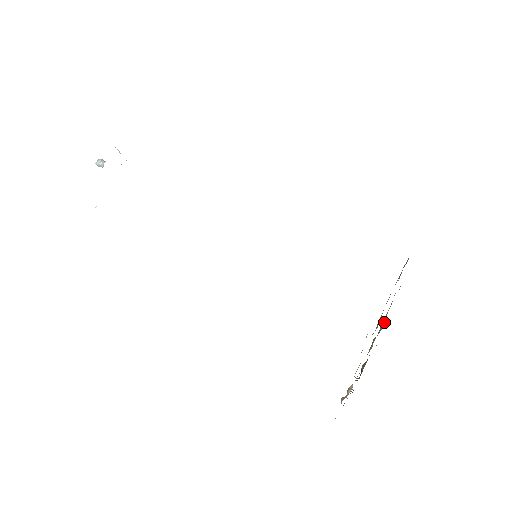
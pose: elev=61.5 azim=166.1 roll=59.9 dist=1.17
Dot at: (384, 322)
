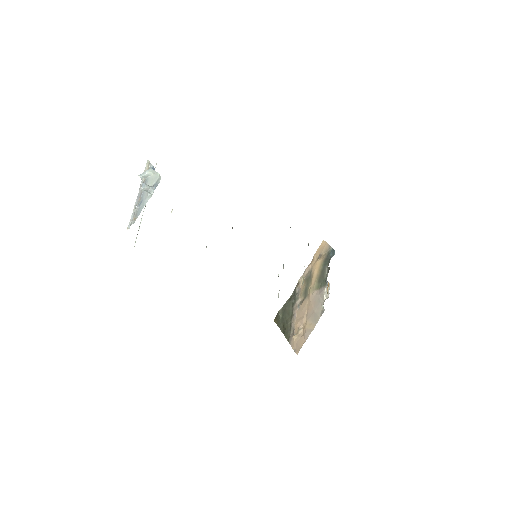
Dot at: (301, 284)
